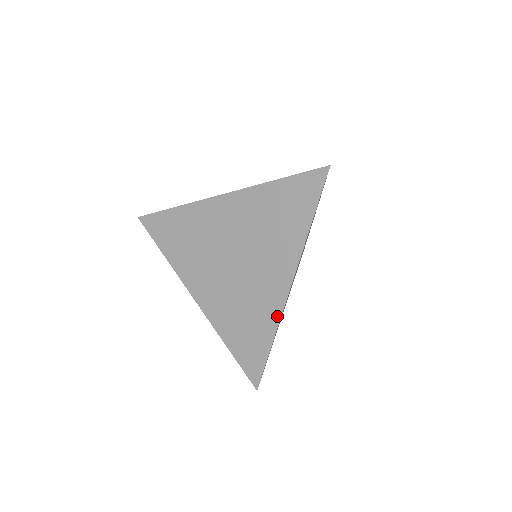
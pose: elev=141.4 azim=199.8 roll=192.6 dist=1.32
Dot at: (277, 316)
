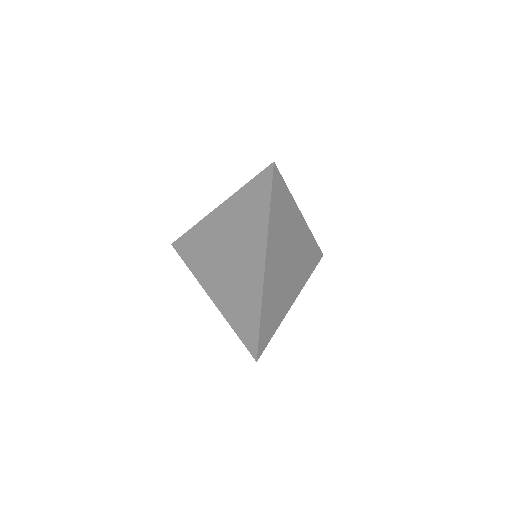
Dot at: (260, 293)
